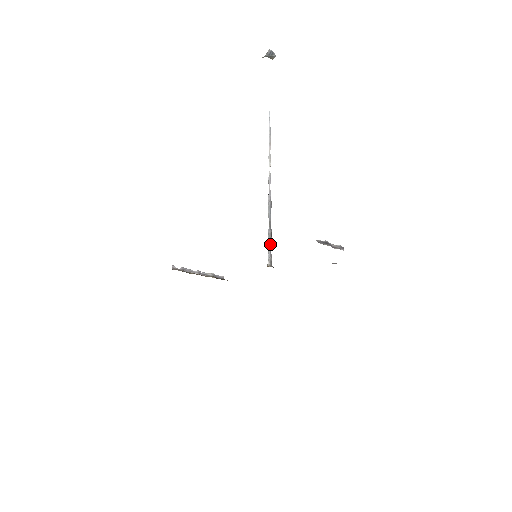
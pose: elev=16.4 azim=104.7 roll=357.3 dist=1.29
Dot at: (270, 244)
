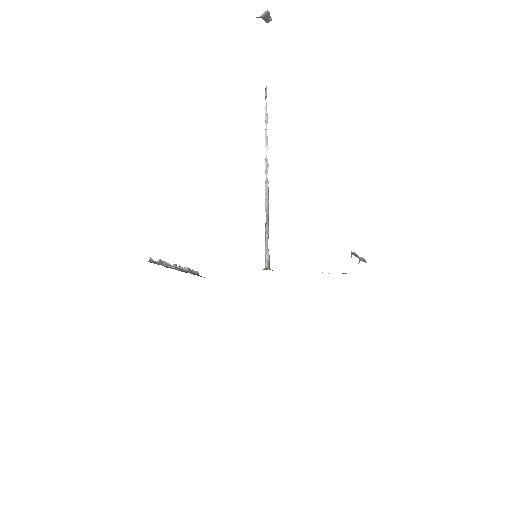
Dot at: occluded
